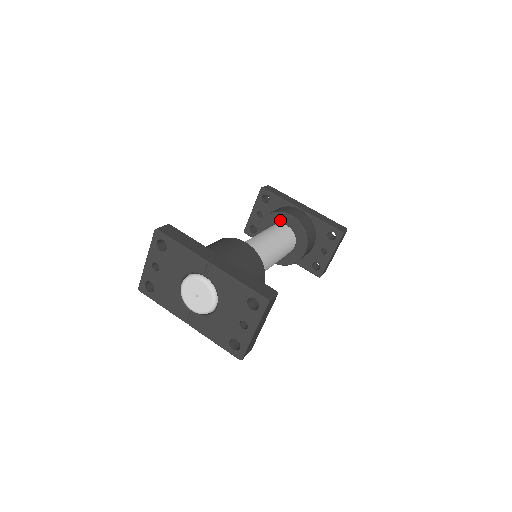
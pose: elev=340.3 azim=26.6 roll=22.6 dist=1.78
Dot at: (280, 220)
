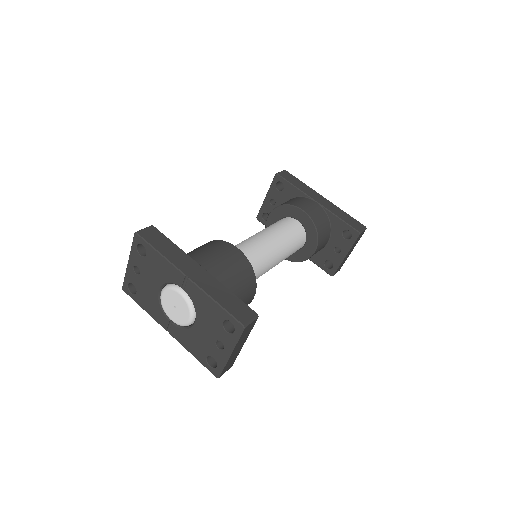
Dot at: (291, 214)
